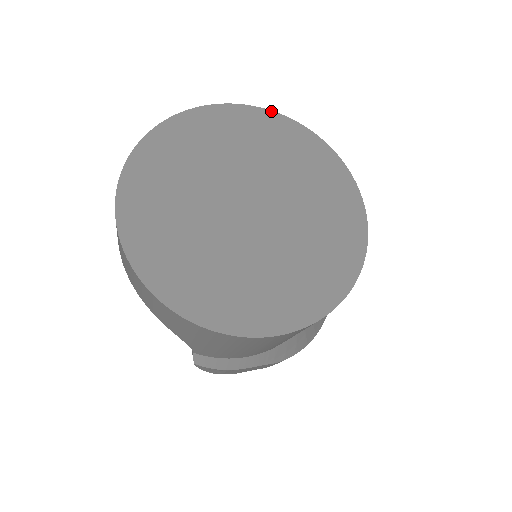
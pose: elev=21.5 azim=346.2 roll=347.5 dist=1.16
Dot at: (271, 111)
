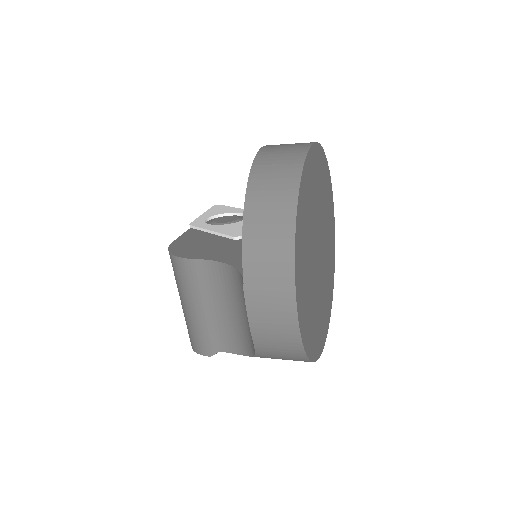
Dot at: (320, 145)
